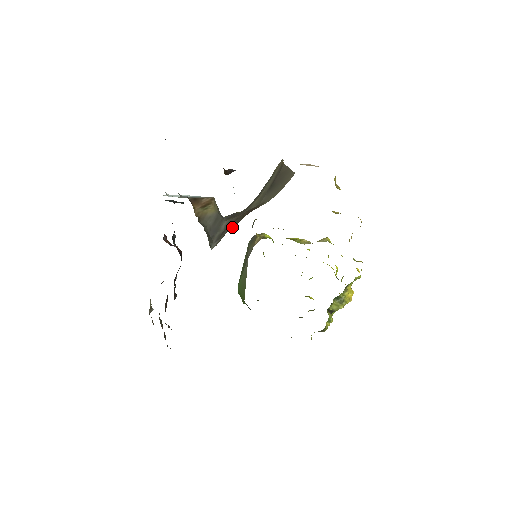
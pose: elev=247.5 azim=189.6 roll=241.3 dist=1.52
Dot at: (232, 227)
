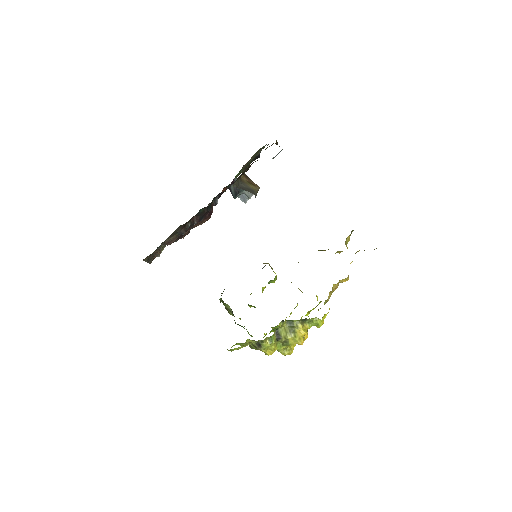
Dot at: occluded
